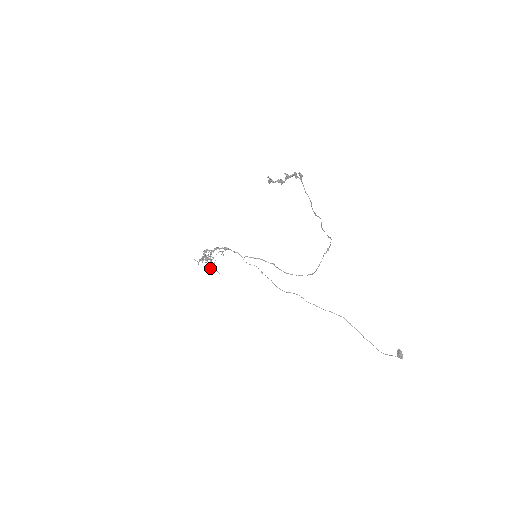
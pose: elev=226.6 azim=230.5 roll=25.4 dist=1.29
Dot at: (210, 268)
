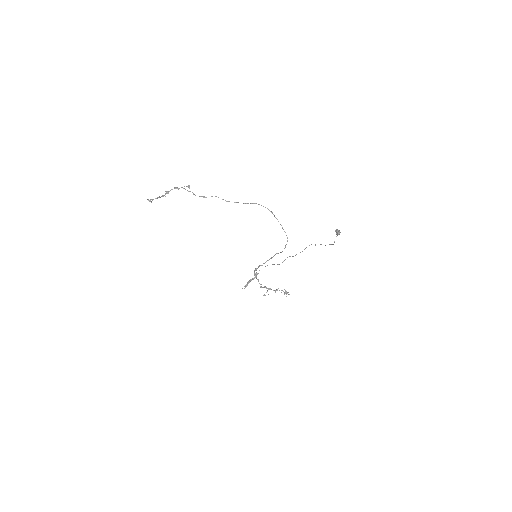
Dot at: occluded
